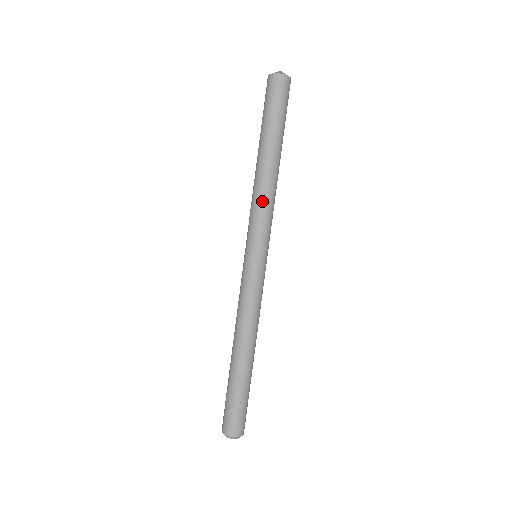
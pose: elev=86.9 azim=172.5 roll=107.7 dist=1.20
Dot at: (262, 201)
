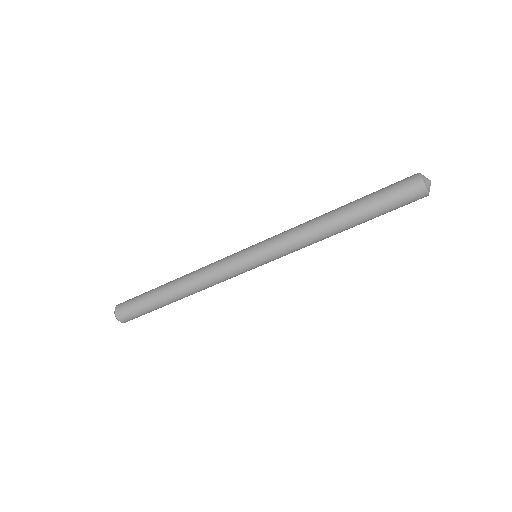
Dot at: (300, 234)
